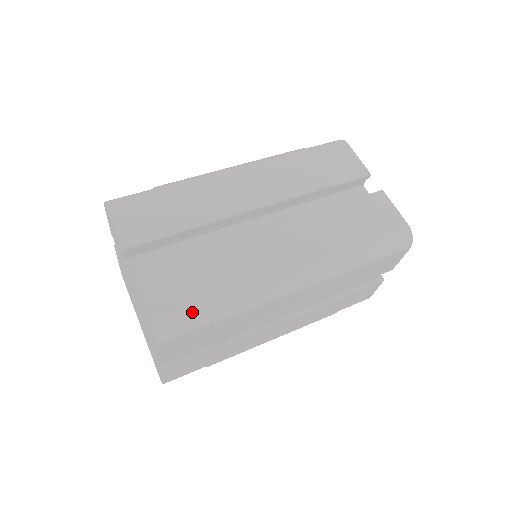
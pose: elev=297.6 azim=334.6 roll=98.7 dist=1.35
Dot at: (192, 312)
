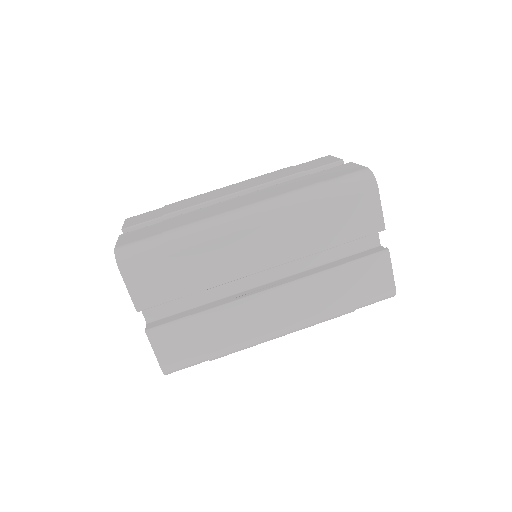
Dot at: (194, 362)
